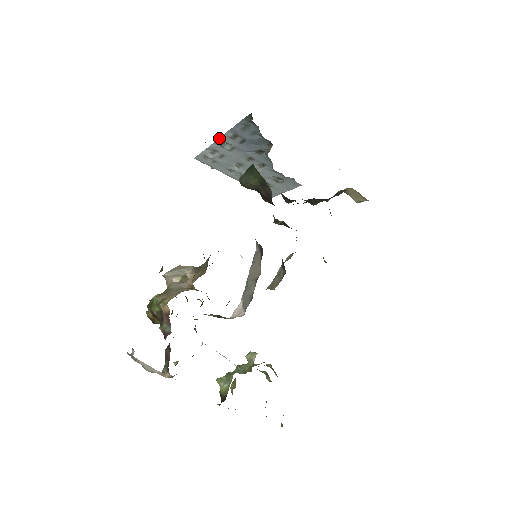
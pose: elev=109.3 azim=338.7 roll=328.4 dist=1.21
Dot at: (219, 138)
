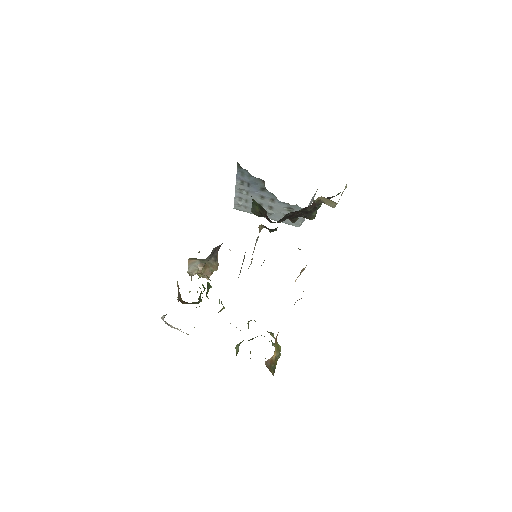
Dot at: (235, 187)
